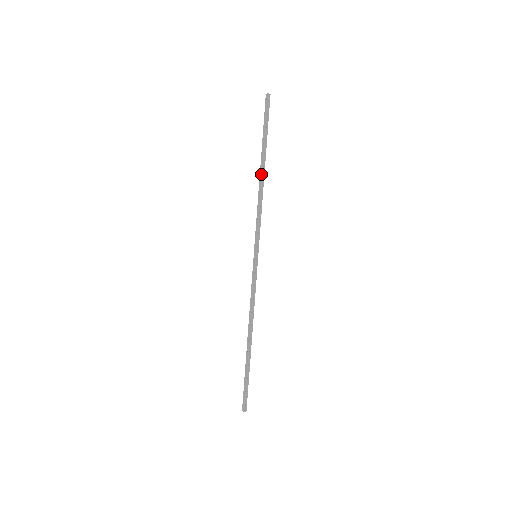
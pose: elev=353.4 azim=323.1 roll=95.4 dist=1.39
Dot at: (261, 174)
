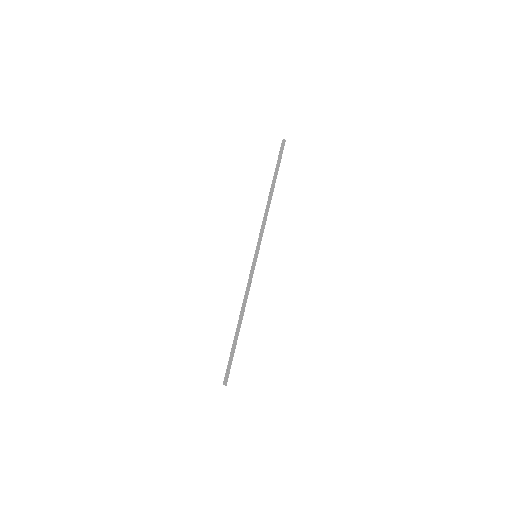
Dot at: (271, 195)
